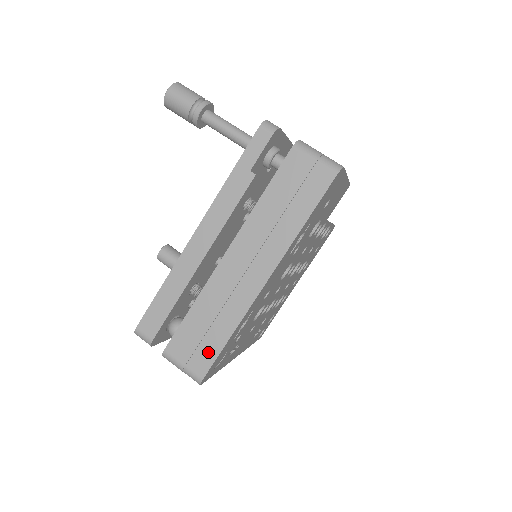
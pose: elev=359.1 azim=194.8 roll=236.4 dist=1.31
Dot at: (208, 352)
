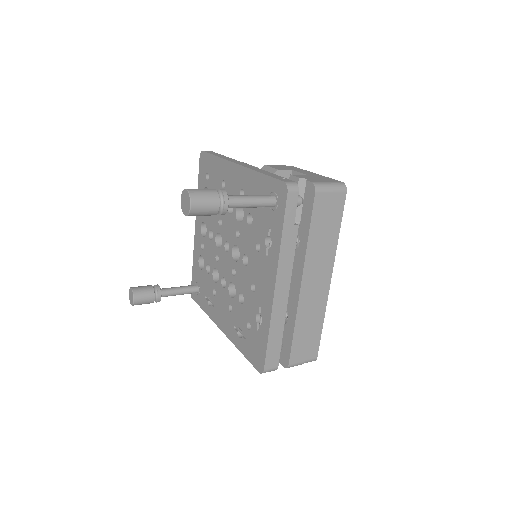
Dot at: (314, 343)
